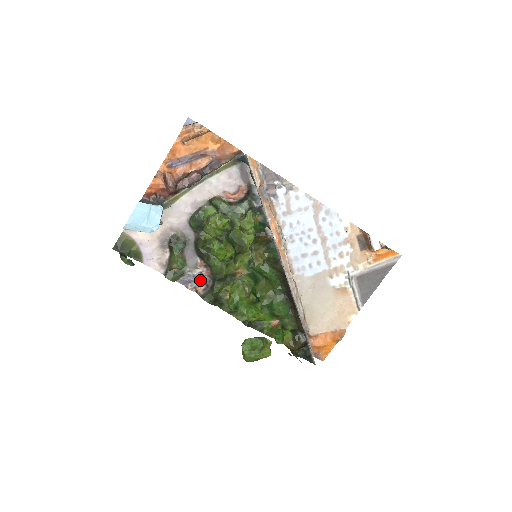
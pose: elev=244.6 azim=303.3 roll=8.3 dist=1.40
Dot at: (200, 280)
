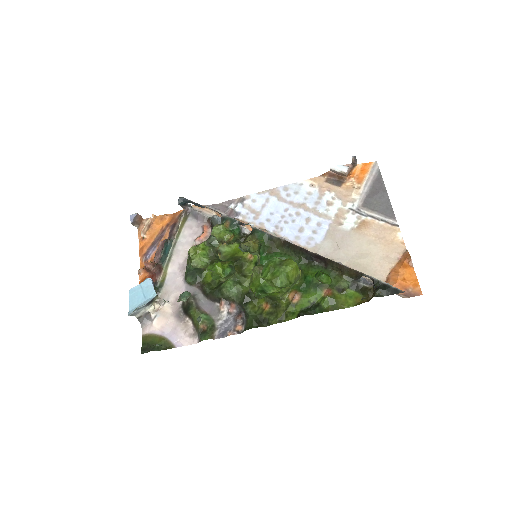
Dot at: (233, 320)
